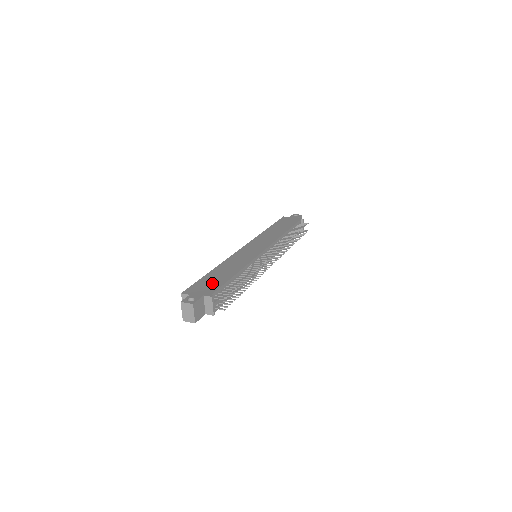
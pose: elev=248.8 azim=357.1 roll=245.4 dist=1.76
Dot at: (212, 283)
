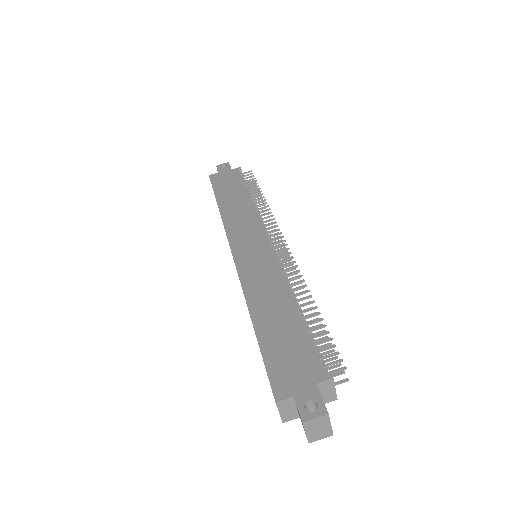
Dot at: (292, 349)
